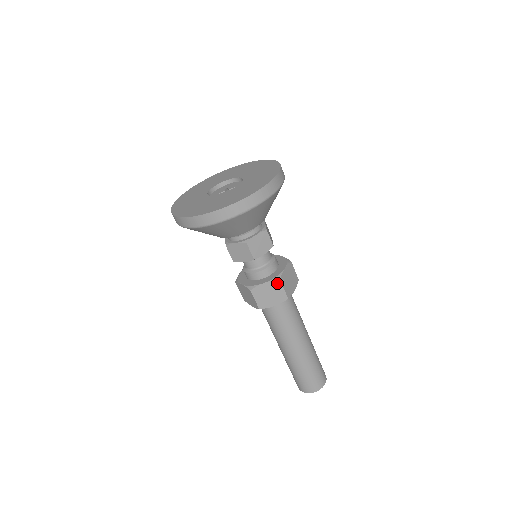
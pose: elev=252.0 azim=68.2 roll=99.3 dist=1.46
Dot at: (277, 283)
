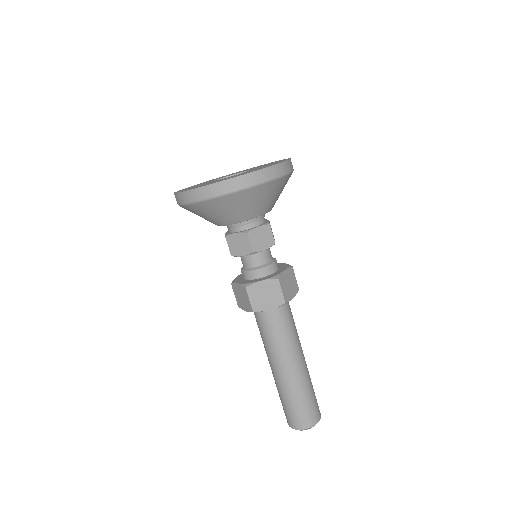
Dot at: (275, 283)
